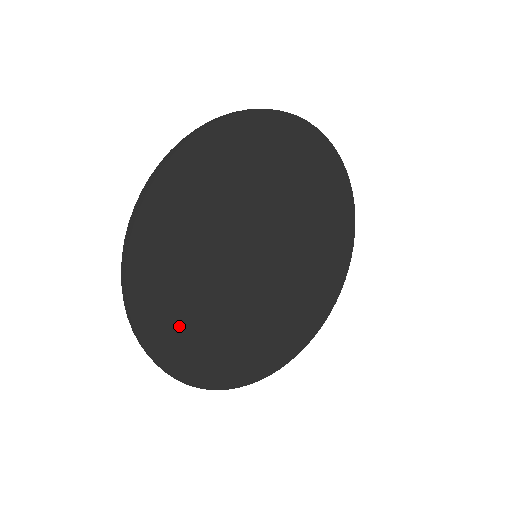
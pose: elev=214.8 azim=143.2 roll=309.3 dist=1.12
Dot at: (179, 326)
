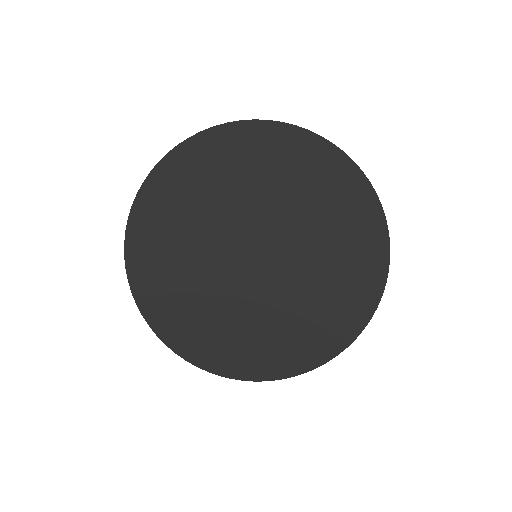
Dot at: (216, 342)
